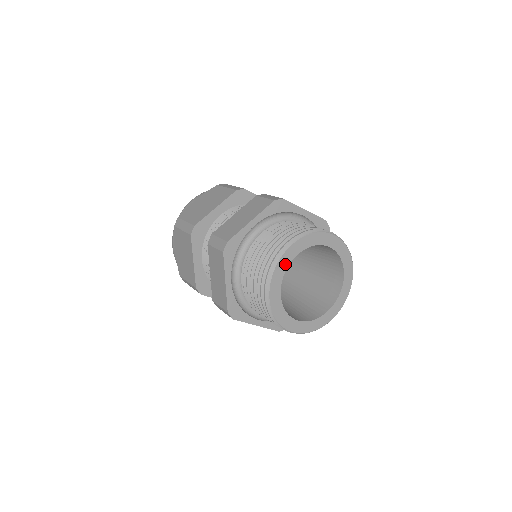
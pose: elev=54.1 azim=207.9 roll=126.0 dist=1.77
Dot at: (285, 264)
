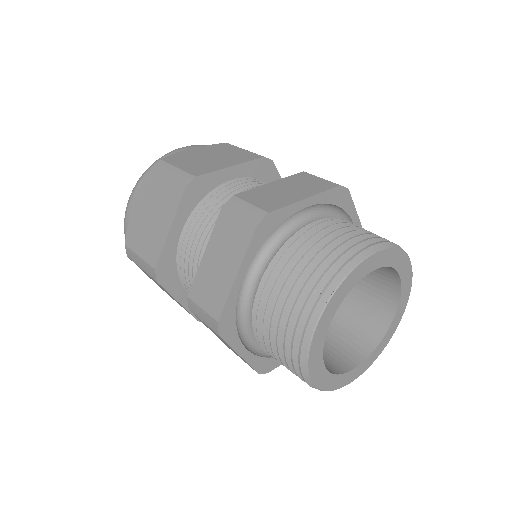
Dot at: (356, 278)
